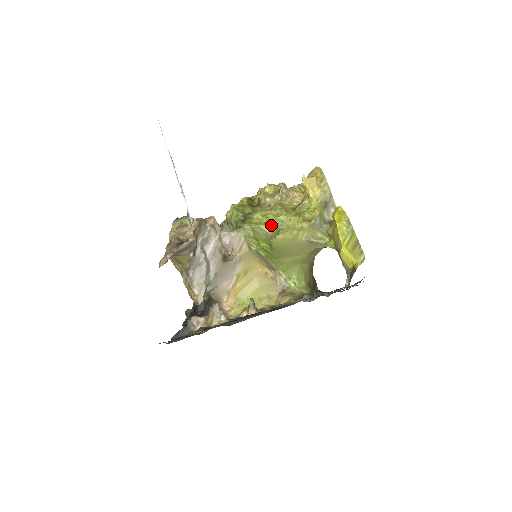
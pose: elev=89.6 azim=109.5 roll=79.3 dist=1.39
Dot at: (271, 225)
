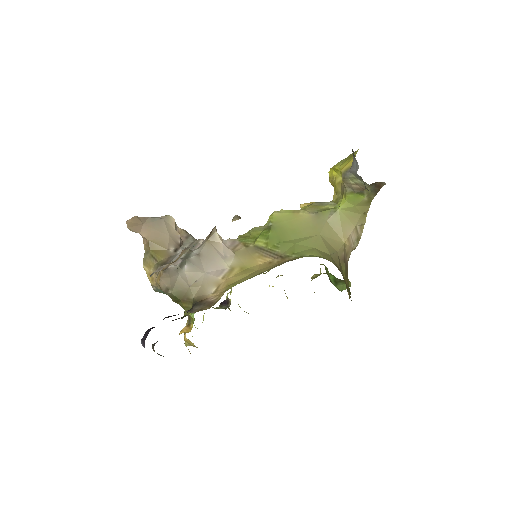
Dot at: occluded
